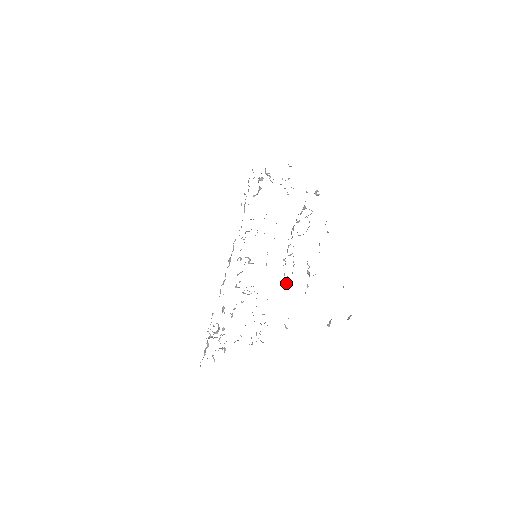
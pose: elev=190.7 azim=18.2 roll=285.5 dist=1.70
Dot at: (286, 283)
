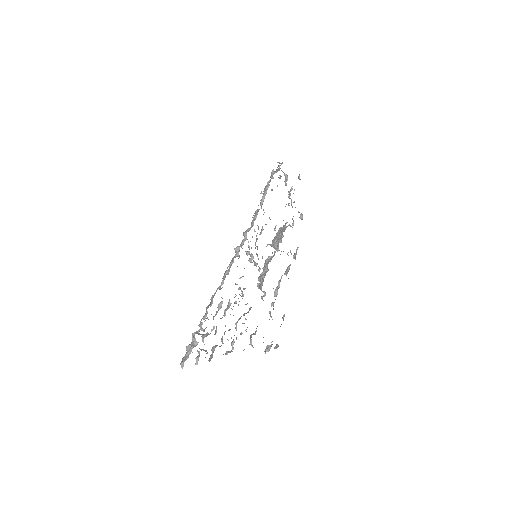
Dot at: (264, 296)
